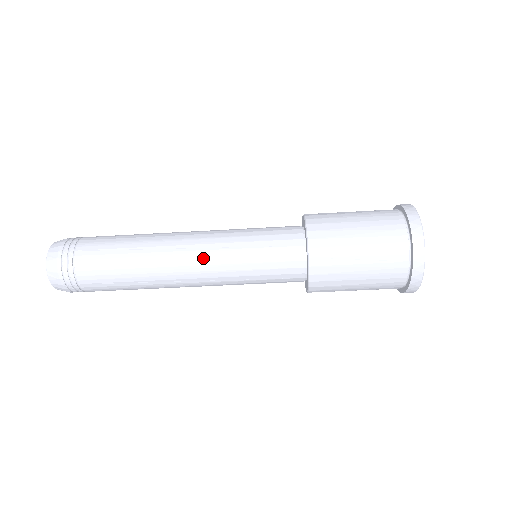
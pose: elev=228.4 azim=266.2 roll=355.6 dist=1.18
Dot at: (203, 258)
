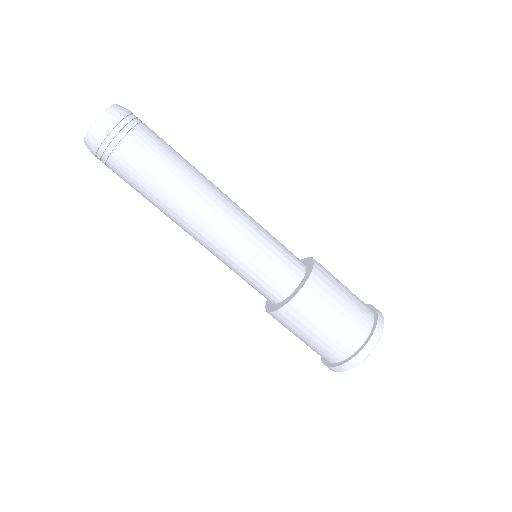
Dot at: (239, 208)
